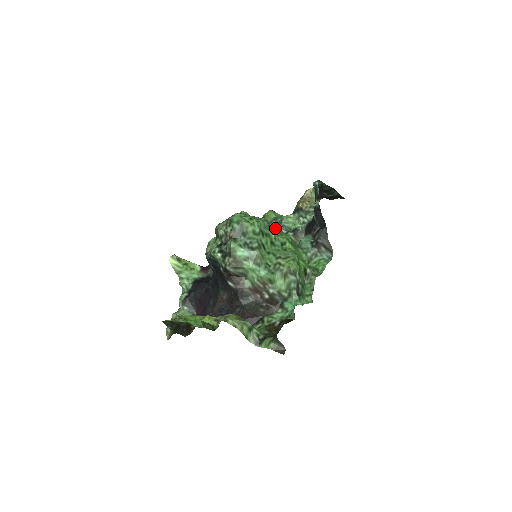
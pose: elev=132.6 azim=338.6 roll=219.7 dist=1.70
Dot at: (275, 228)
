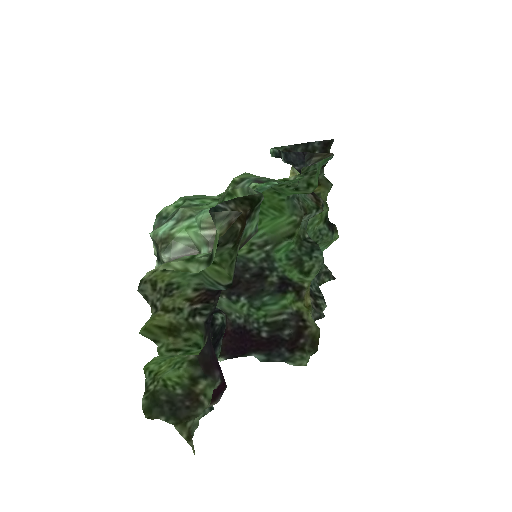
Dot at: occluded
